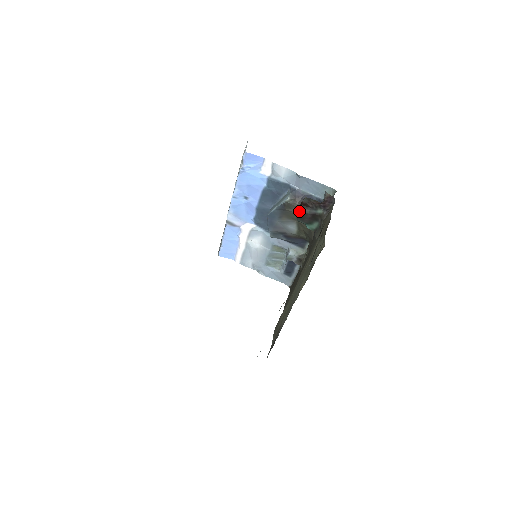
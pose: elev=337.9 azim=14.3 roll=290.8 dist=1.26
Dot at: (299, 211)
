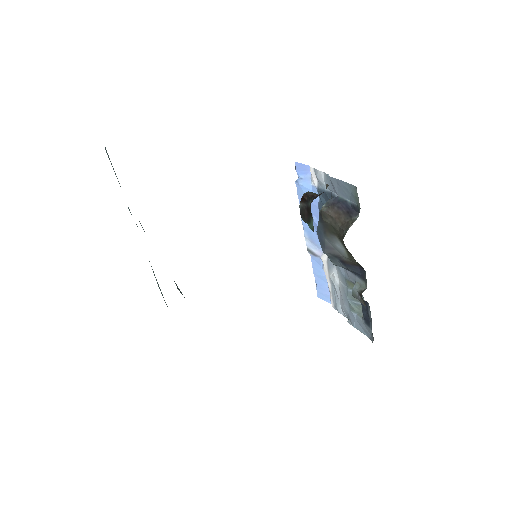
Dot at: (299, 207)
